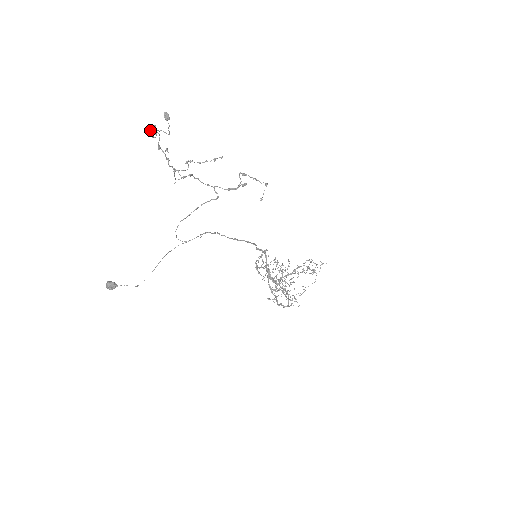
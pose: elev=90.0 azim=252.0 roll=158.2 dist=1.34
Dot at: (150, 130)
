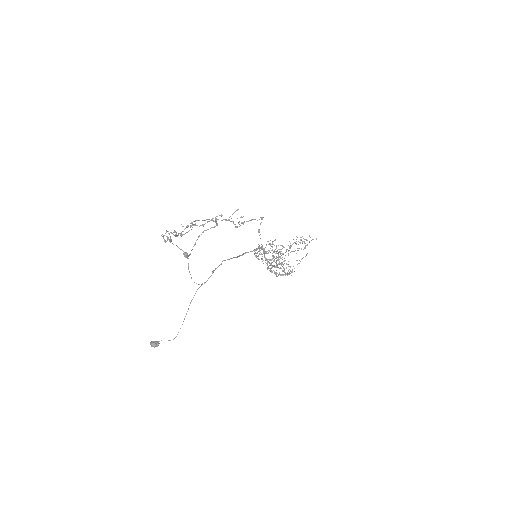
Dot at: occluded
